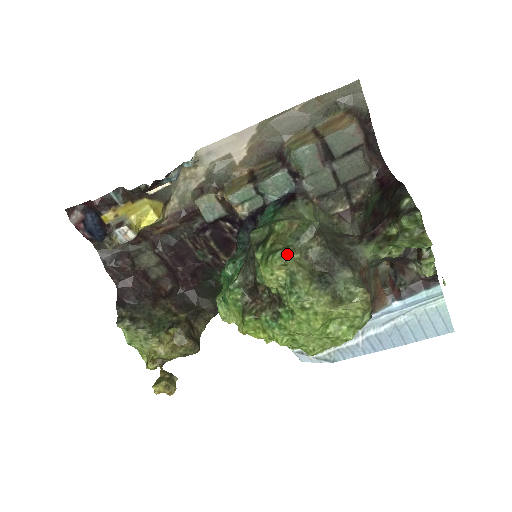
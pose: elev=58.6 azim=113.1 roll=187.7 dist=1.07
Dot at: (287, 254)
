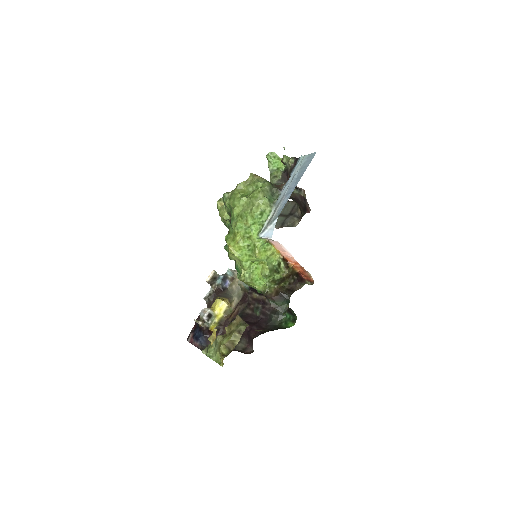
Dot at: occluded
